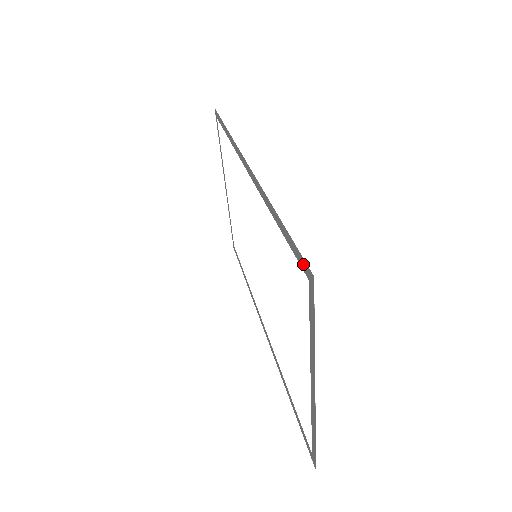
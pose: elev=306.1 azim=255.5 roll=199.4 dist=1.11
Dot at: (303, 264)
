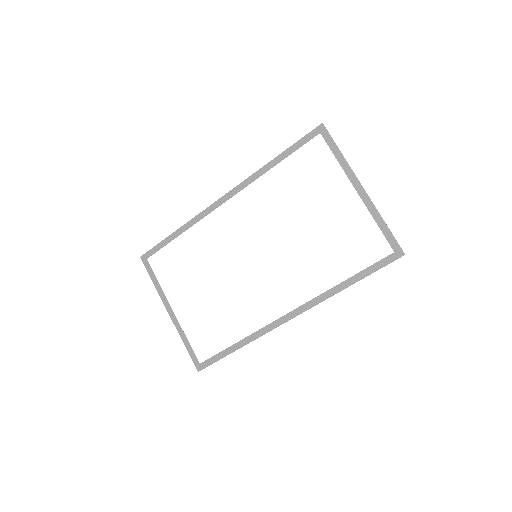
Dot at: (312, 134)
